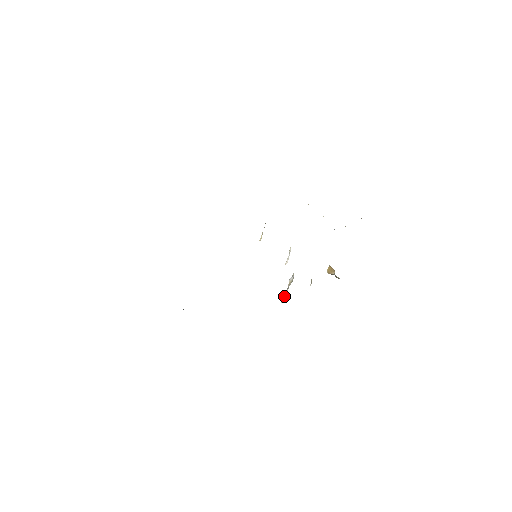
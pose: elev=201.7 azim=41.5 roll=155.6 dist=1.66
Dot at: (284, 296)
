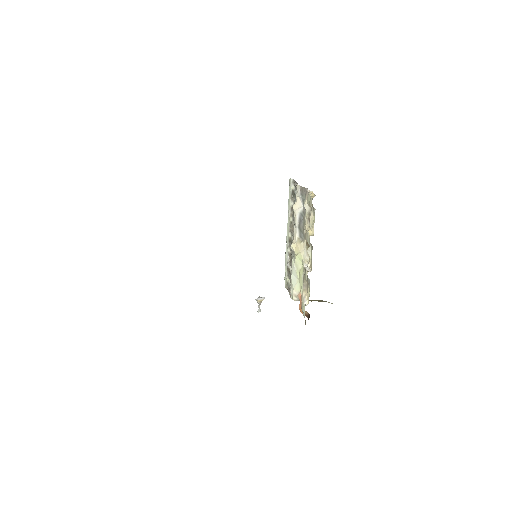
Dot at: occluded
